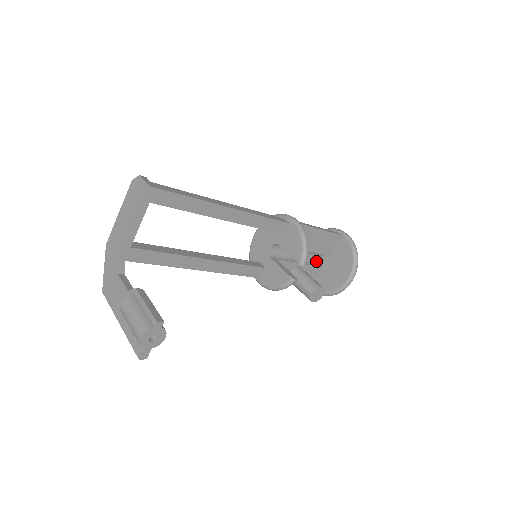
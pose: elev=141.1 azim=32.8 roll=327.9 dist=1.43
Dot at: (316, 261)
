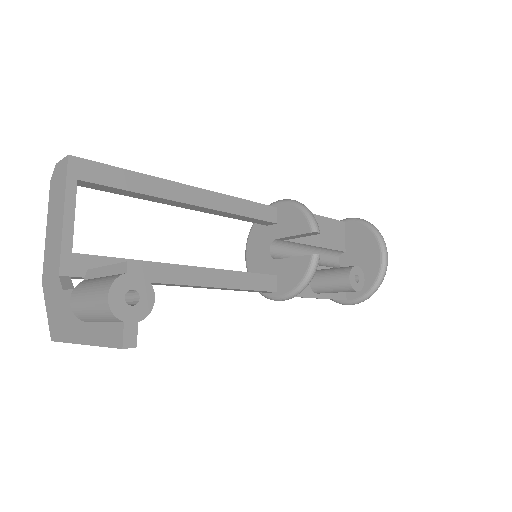
Dot at: (334, 266)
